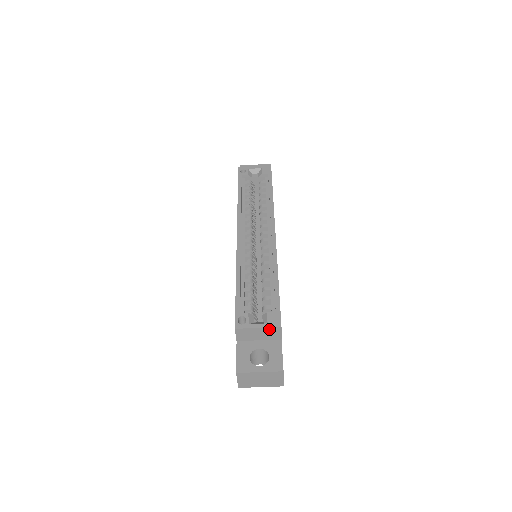
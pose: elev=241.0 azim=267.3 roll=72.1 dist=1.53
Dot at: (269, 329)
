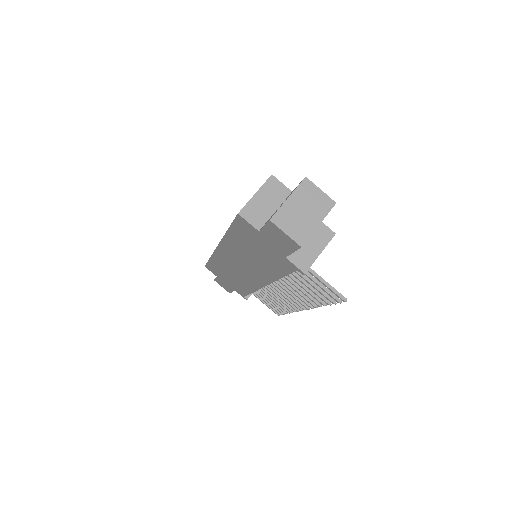
Dot at: (266, 187)
